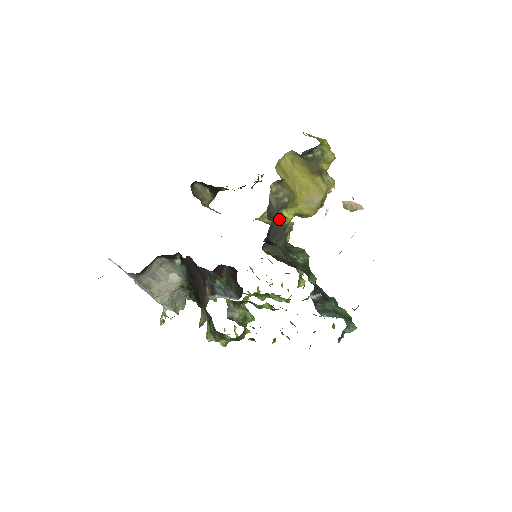
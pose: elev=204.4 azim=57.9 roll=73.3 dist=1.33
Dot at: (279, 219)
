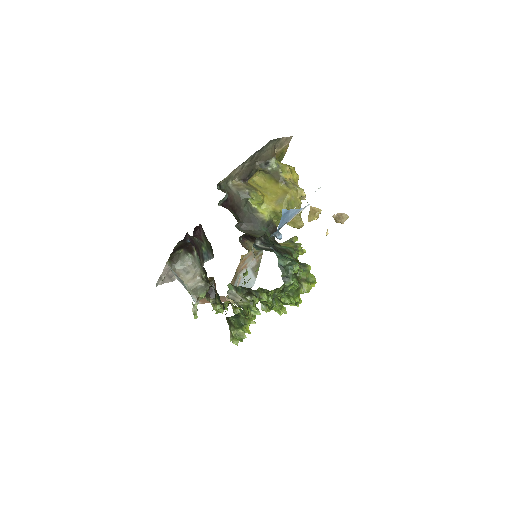
Dot at: (254, 212)
